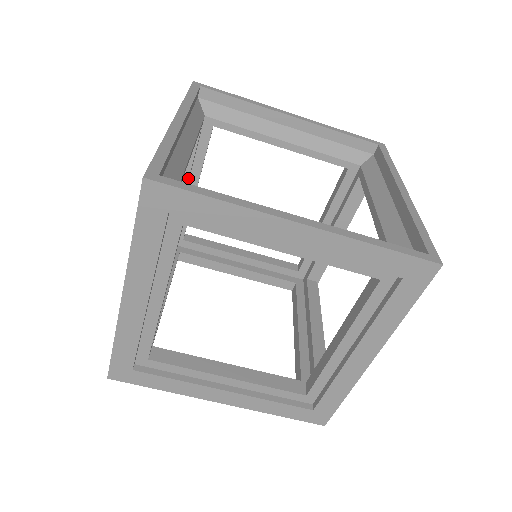
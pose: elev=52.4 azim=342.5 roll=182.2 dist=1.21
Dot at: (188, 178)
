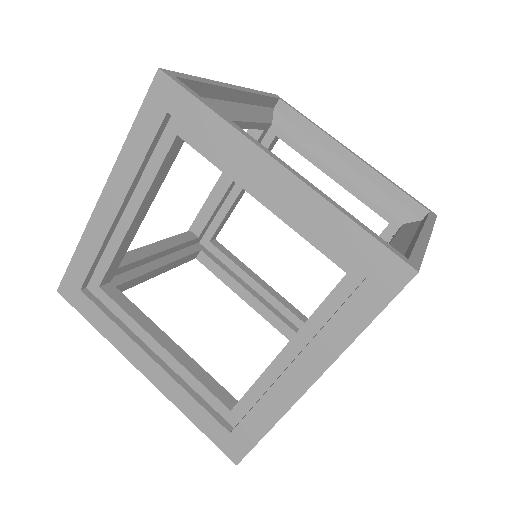
Dot at: occluded
